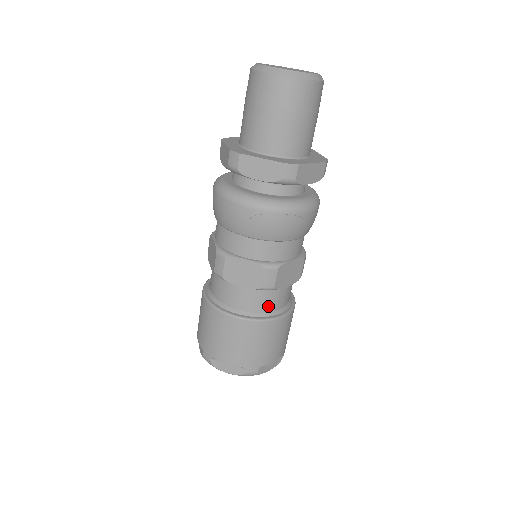
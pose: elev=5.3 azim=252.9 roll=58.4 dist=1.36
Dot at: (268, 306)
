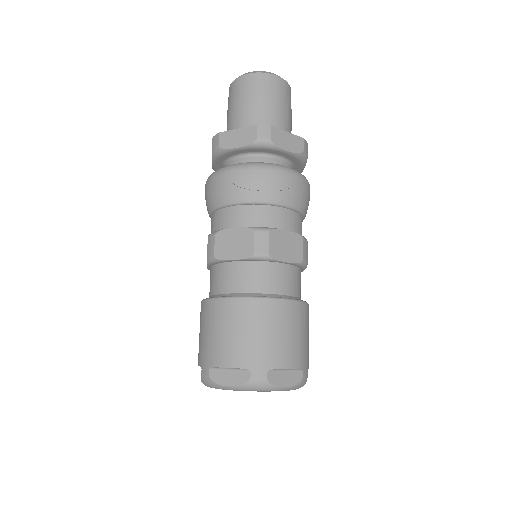
Dot at: (268, 285)
